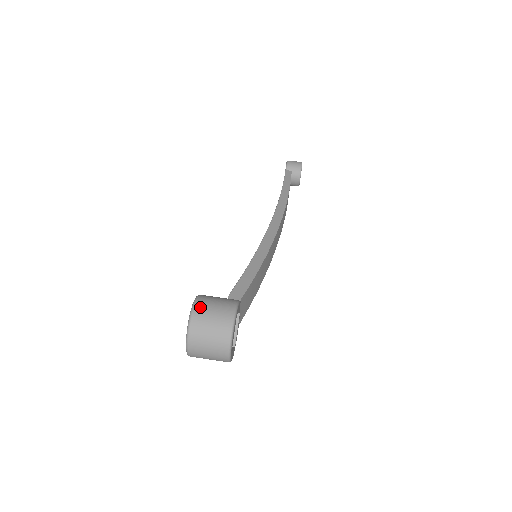
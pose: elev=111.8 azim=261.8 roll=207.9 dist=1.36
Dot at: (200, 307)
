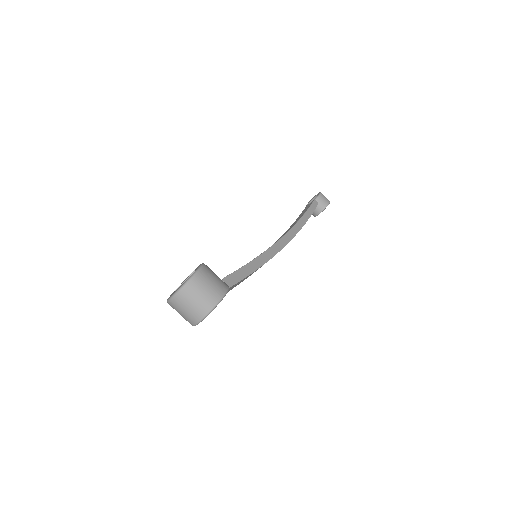
Dot at: (202, 275)
